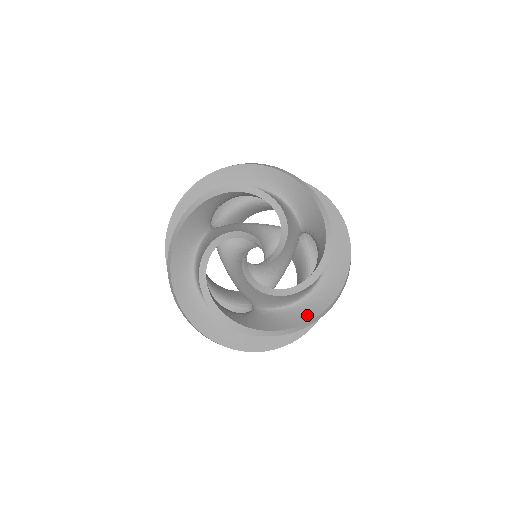
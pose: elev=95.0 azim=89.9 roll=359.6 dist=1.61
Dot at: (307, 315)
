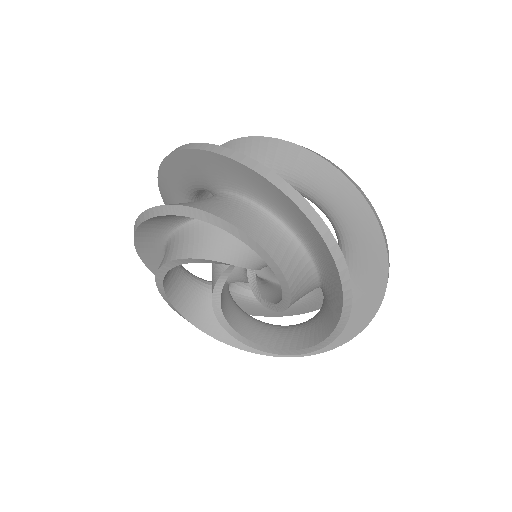
Dot at: occluded
